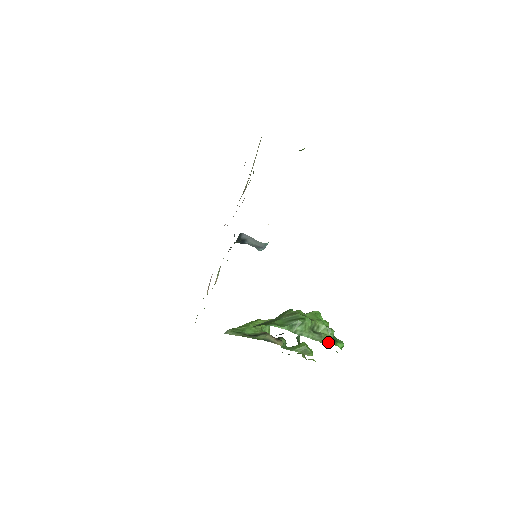
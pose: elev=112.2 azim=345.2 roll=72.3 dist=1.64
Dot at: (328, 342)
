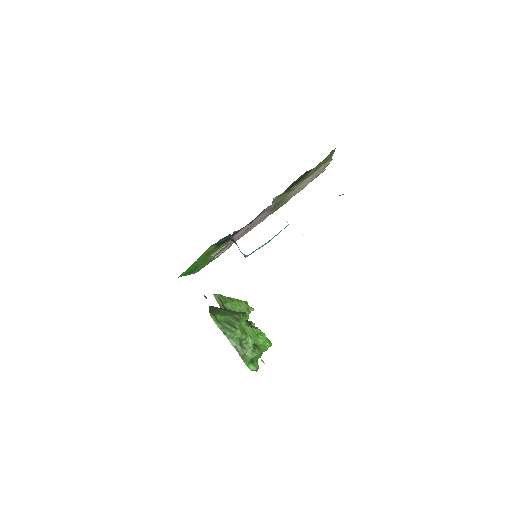
Dot at: (243, 359)
